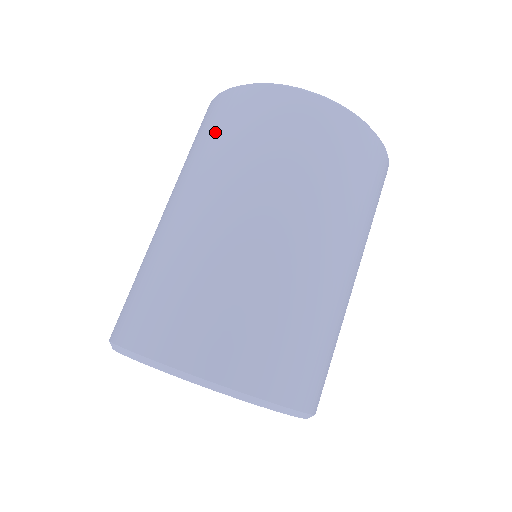
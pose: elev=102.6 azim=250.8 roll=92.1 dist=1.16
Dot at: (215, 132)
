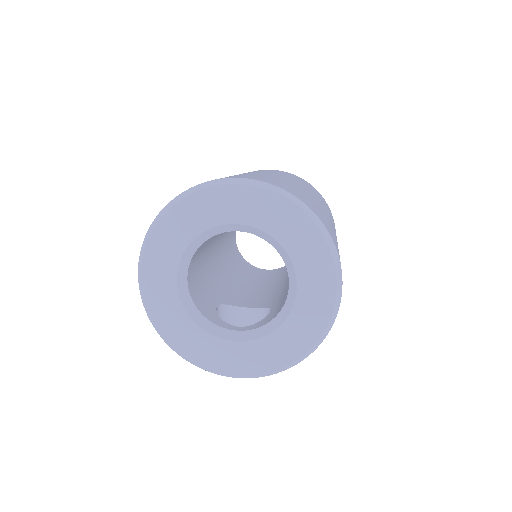
Dot at: occluded
